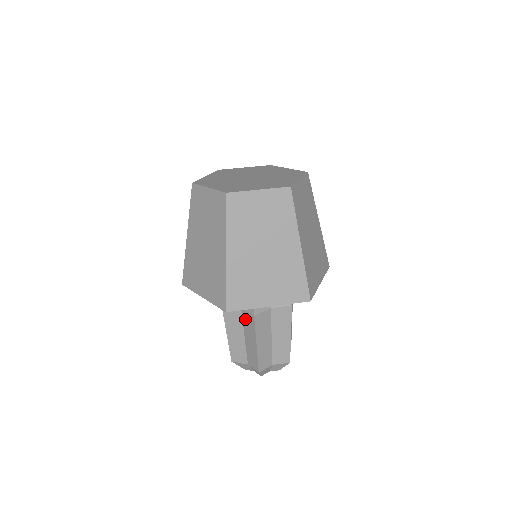
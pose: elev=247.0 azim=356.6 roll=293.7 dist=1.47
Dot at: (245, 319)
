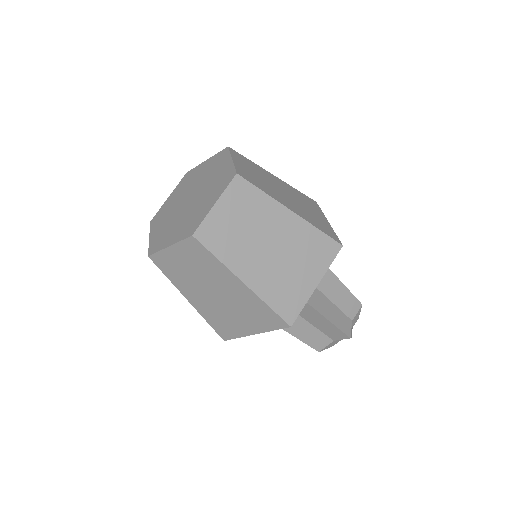
Dot at: occluded
